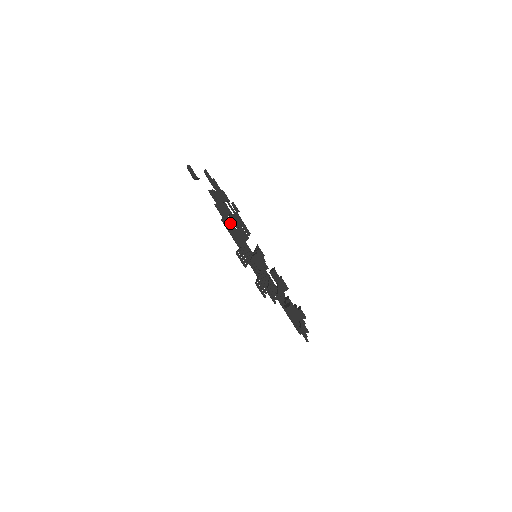
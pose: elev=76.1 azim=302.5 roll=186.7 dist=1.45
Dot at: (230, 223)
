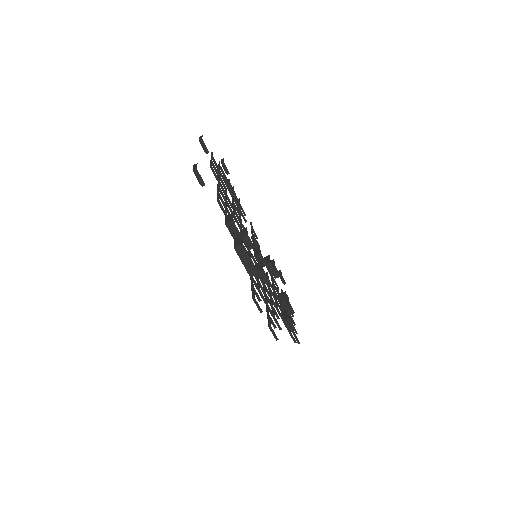
Dot at: (244, 252)
